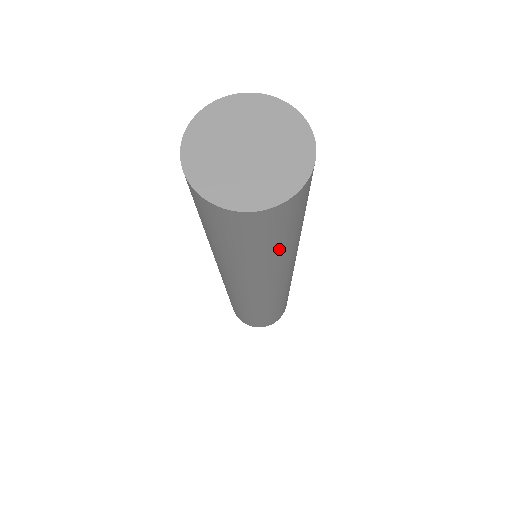
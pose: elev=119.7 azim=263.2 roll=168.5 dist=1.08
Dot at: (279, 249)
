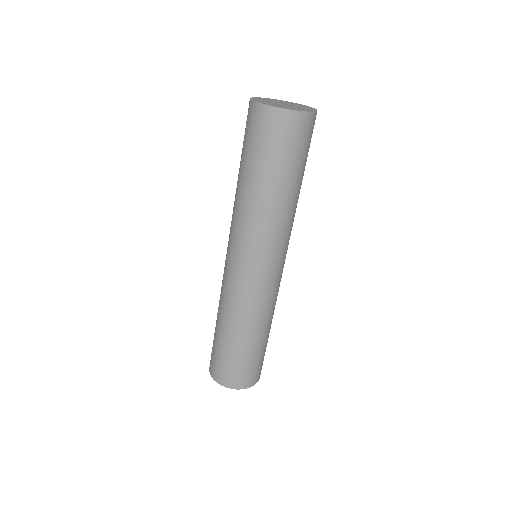
Dot at: occluded
